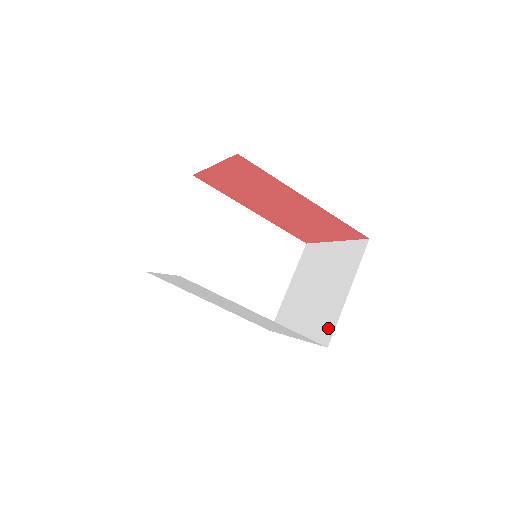
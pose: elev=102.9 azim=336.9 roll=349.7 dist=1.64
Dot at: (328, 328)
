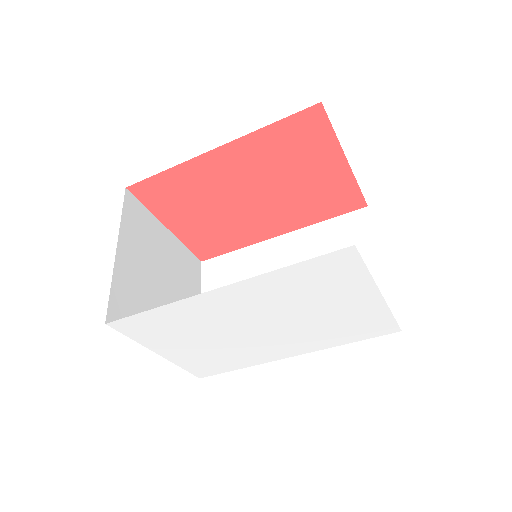
Dot at: occluded
